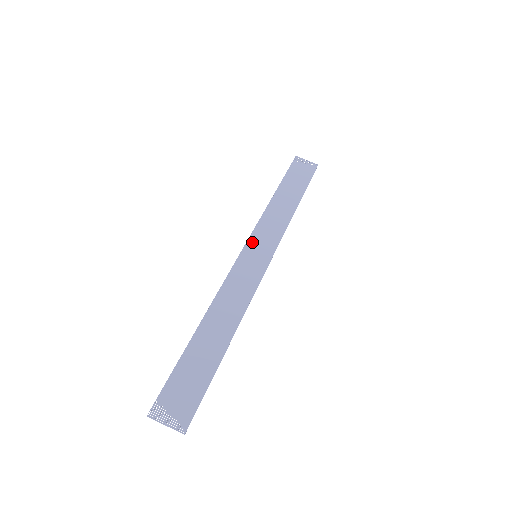
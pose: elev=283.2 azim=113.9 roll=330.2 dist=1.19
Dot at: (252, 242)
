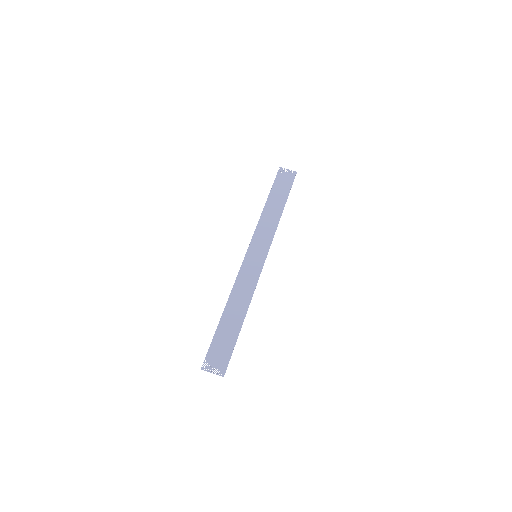
Dot at: (252, 246)
